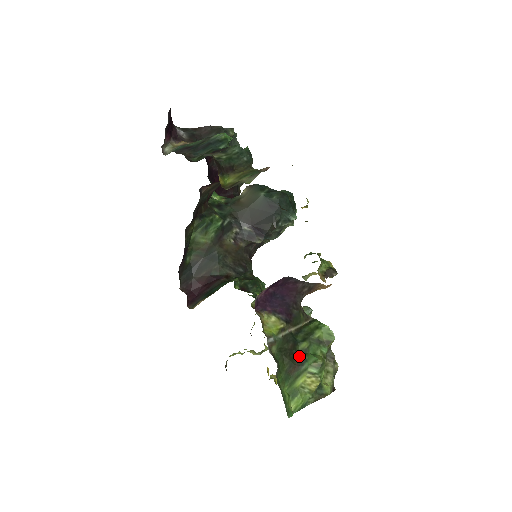
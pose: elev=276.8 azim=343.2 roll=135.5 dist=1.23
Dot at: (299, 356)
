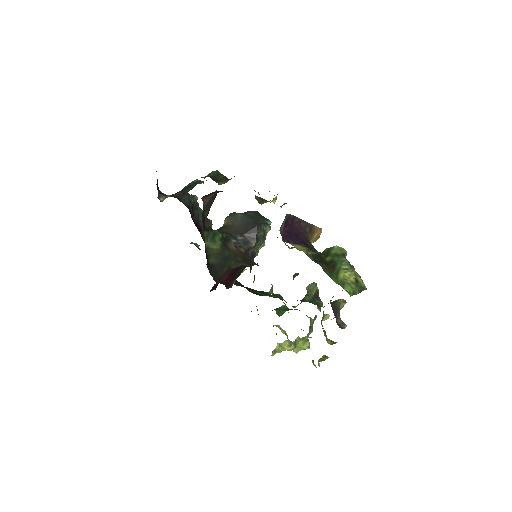
Dot at: (330, 263)
